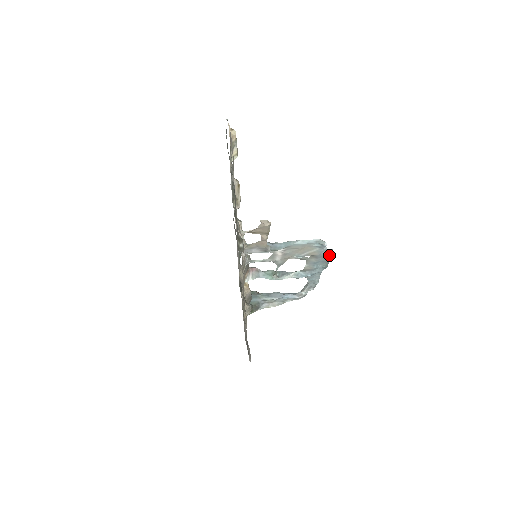
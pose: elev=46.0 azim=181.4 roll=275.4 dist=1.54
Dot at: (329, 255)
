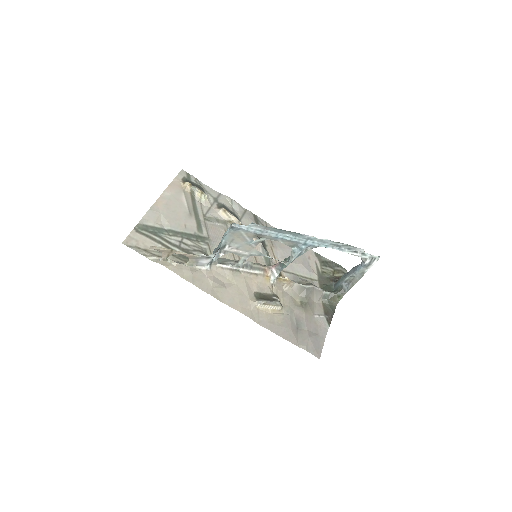
Dot at: (264, 227)
